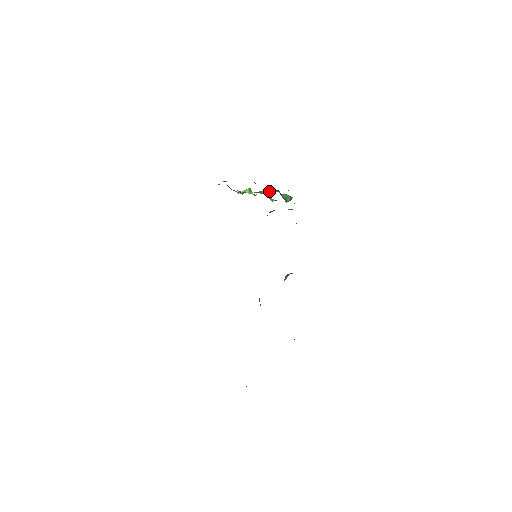
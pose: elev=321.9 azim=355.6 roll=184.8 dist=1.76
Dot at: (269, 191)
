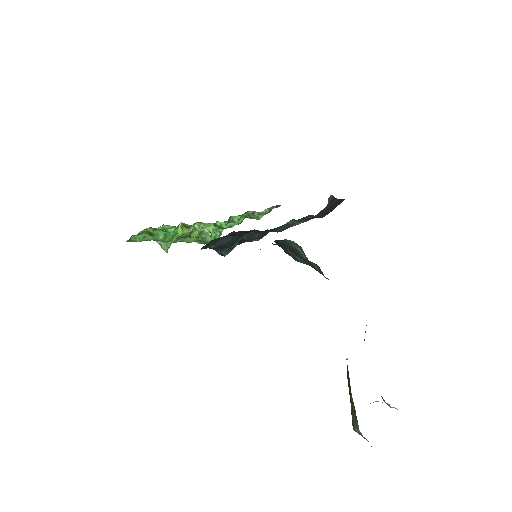
Dot at: (193, 238)
